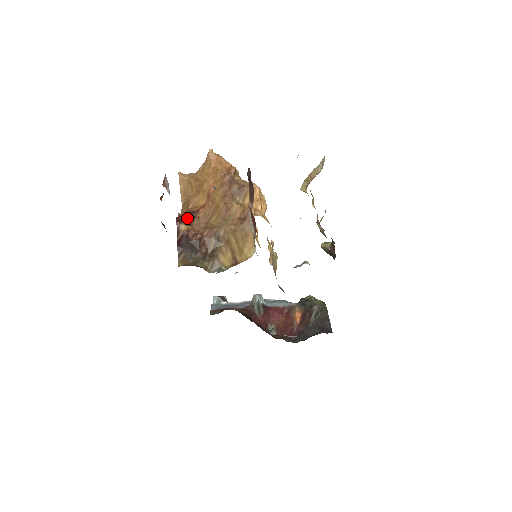
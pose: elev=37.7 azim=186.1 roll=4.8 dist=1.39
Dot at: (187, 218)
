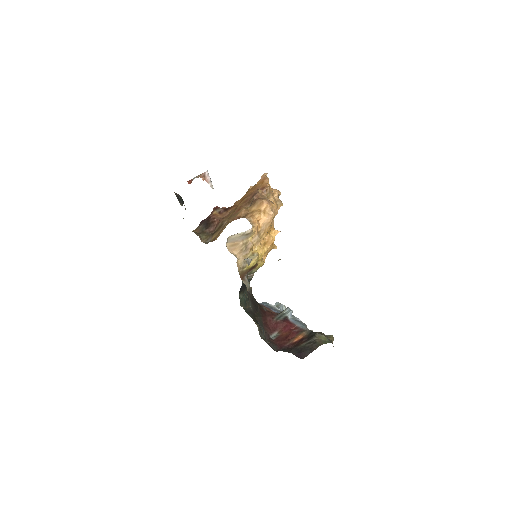
Dot at: (223, 210)
